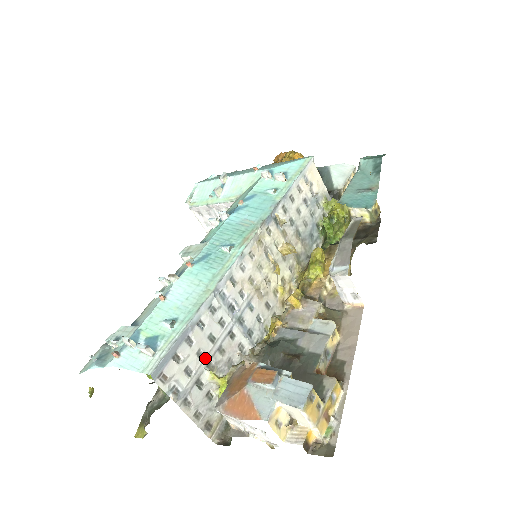
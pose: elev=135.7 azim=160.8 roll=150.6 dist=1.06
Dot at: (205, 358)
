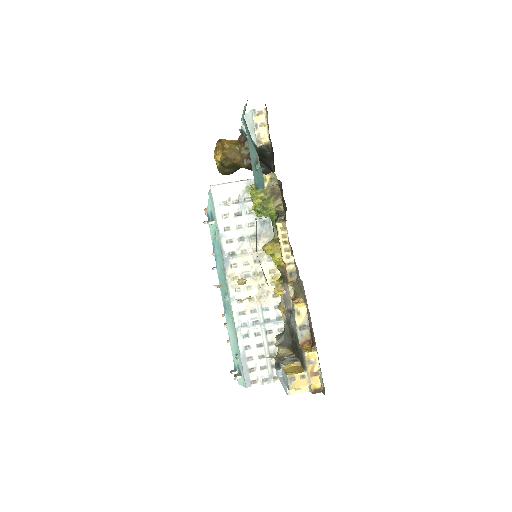
Dot at: (265, 355)
